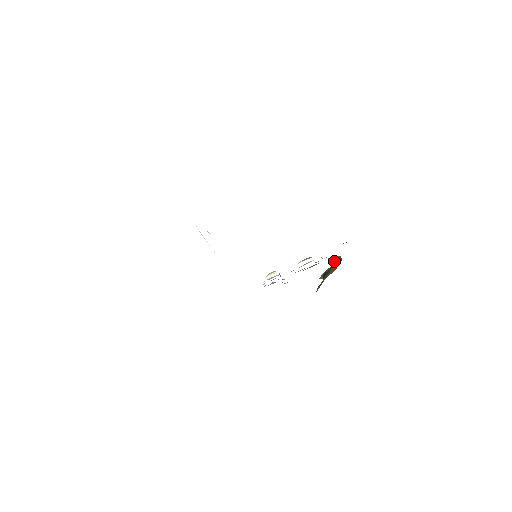
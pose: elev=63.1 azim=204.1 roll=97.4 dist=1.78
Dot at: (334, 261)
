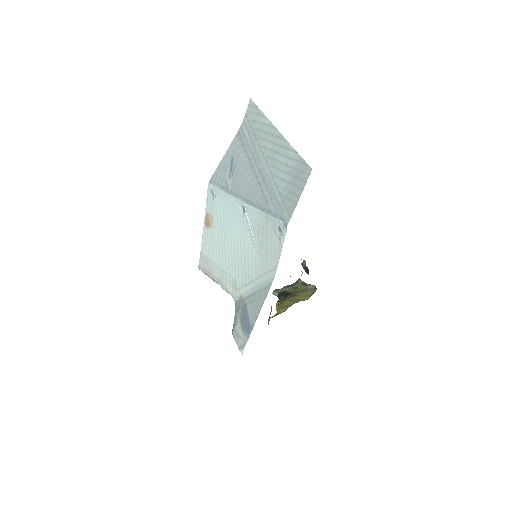
Dot at: (301, 285)
